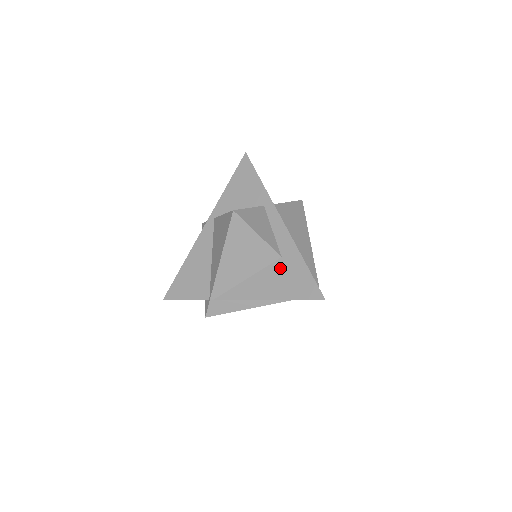
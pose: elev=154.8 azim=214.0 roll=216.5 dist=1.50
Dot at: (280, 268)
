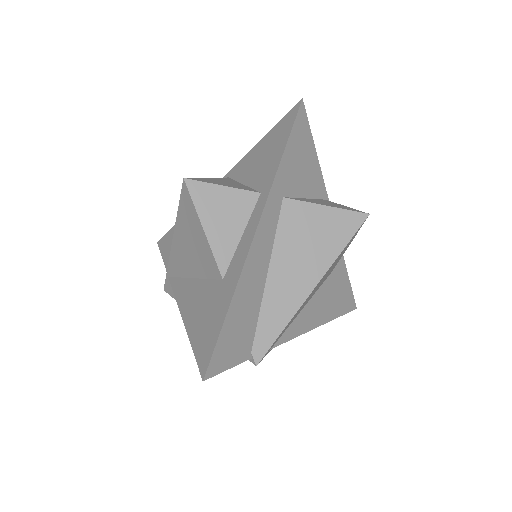
Dot at: (212, 293)
